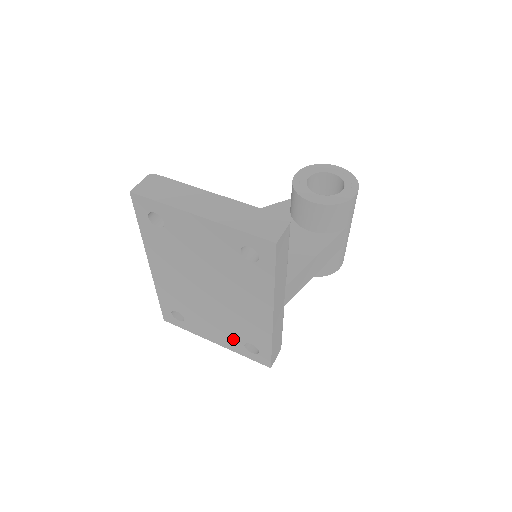
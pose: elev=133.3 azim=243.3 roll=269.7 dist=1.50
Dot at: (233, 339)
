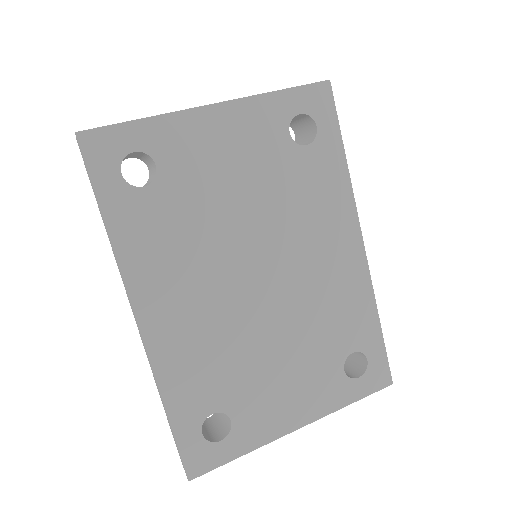
Dot at: (324, 375)
